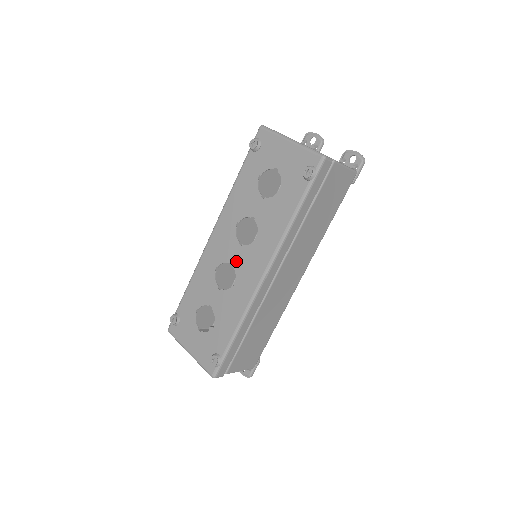
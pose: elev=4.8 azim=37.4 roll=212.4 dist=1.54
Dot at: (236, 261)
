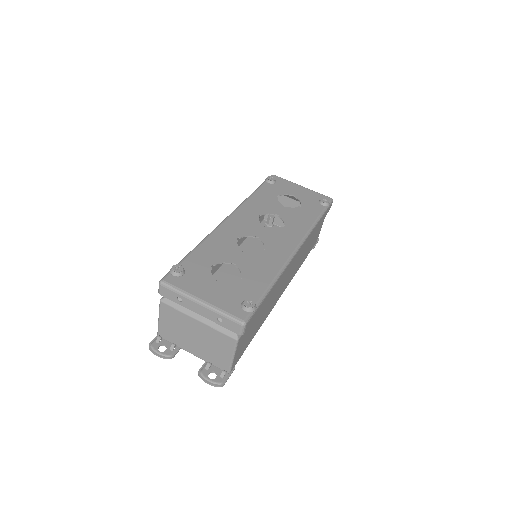
Dot at: (263, 236)
